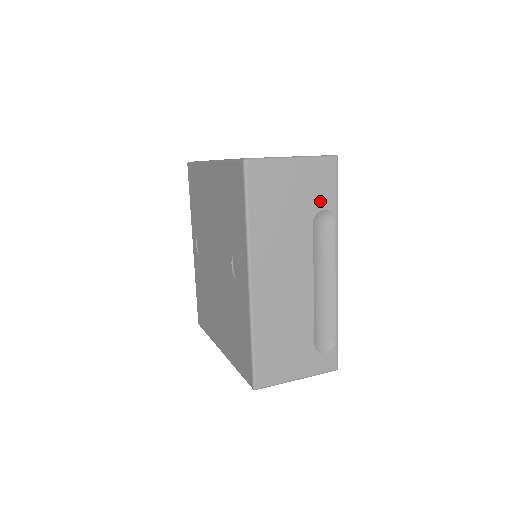
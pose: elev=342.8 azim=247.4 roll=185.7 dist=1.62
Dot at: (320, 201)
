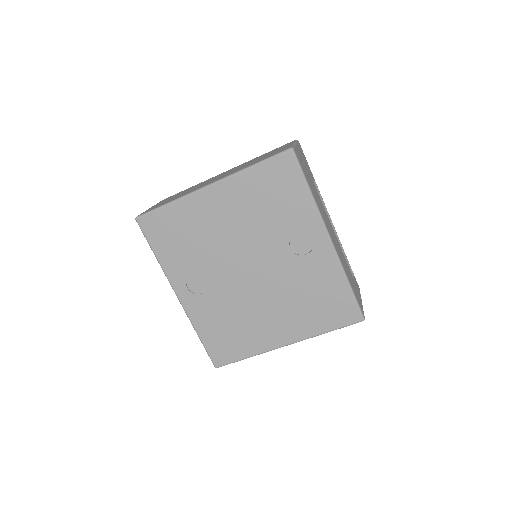
Dot at: (310, 172)
